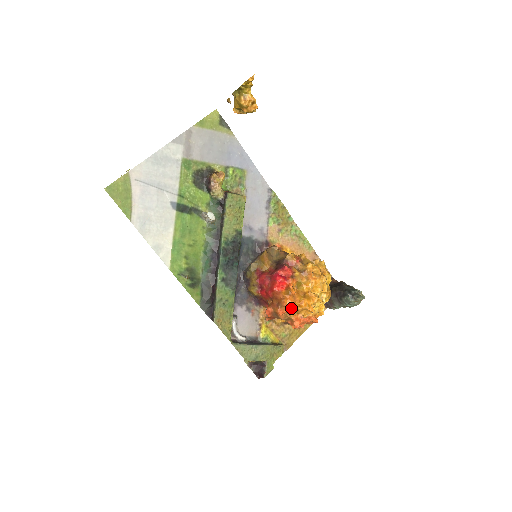
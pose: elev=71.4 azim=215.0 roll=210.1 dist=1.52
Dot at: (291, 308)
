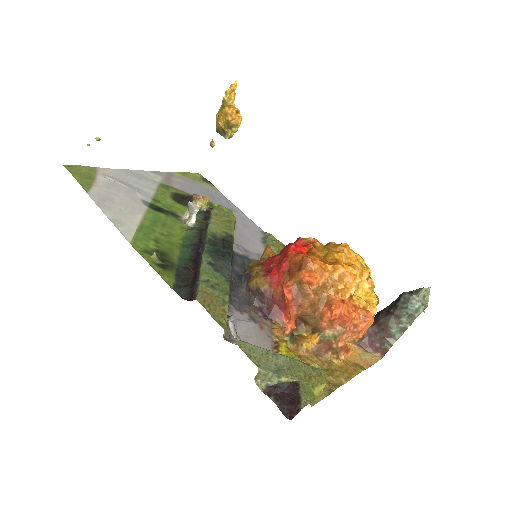
Dot at: (322, 273)
